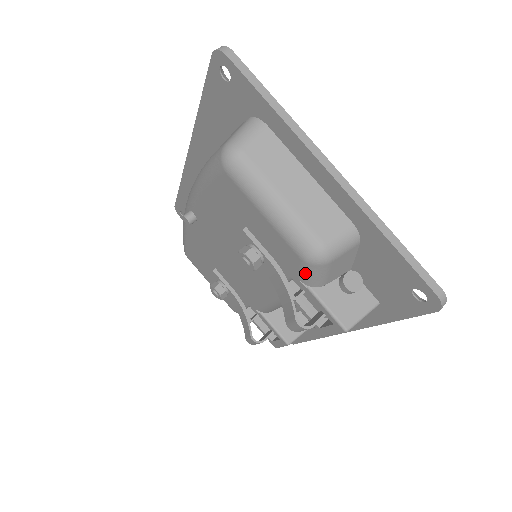
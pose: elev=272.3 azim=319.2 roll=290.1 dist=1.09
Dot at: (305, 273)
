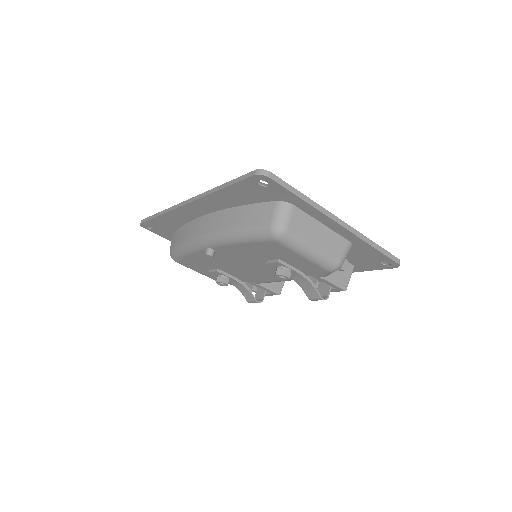
Dot at: (326, 275)
